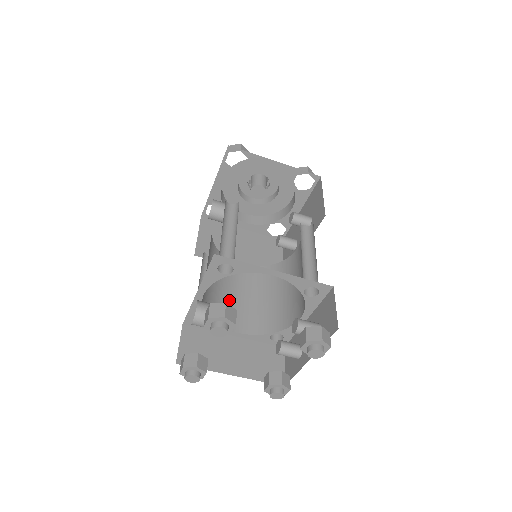
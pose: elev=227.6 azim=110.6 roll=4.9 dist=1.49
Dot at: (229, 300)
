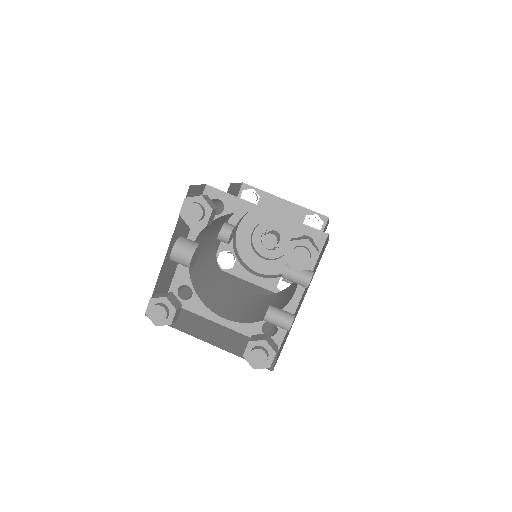
Dot at: (222, 300)
